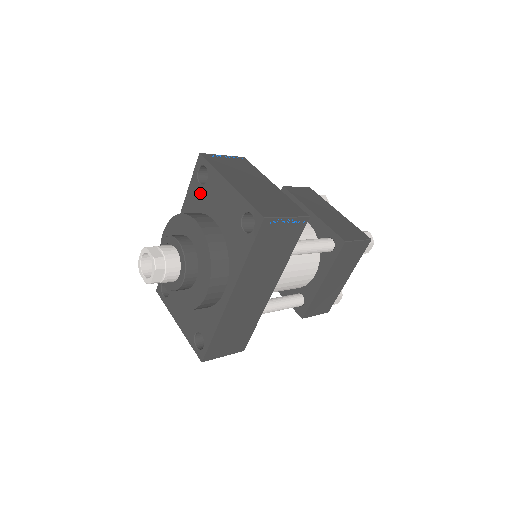
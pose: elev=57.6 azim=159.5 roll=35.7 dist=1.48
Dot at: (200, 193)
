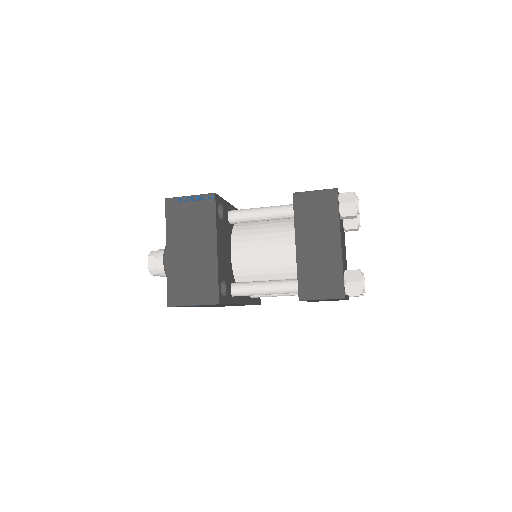
Dot at: occluded
